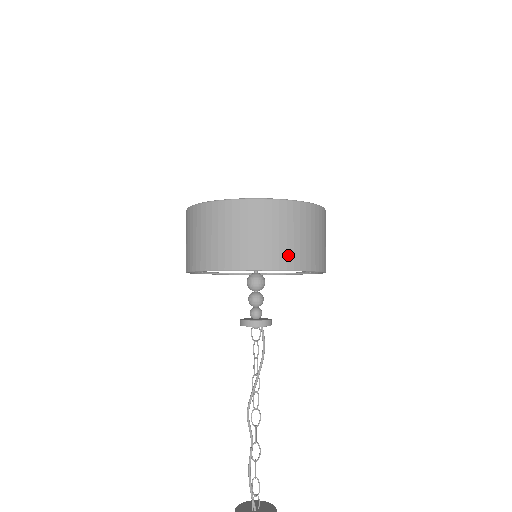
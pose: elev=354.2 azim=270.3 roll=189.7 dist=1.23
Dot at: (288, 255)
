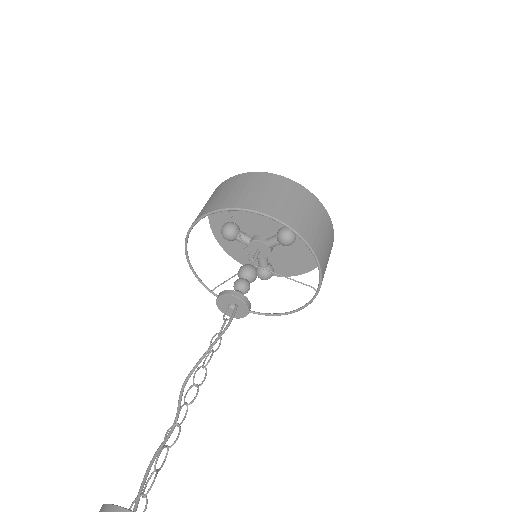
Dot at: (261, 203)
